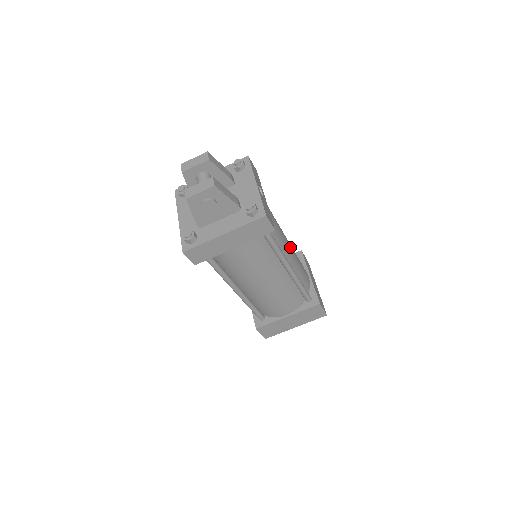
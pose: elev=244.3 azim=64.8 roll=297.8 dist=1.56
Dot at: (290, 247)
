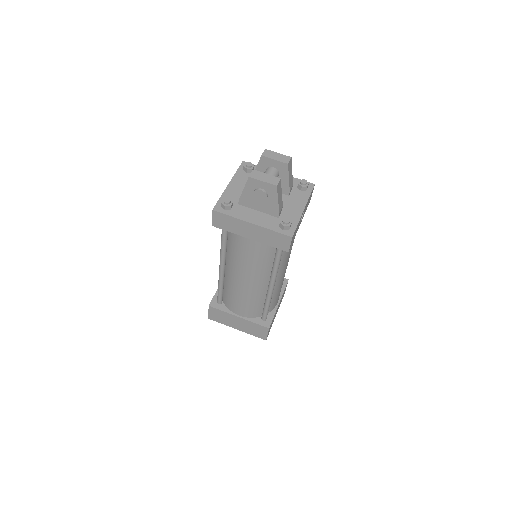
Dot at: (285, 271)
